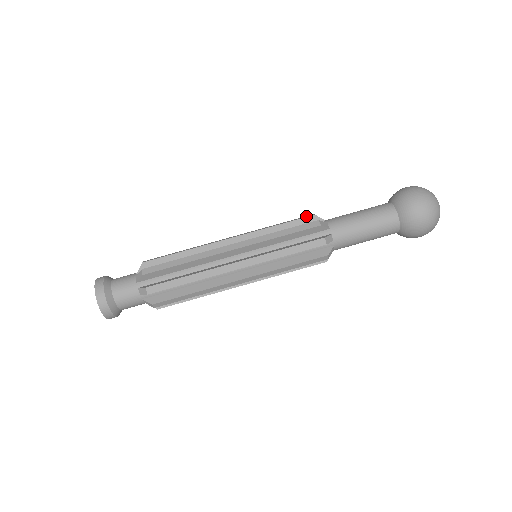
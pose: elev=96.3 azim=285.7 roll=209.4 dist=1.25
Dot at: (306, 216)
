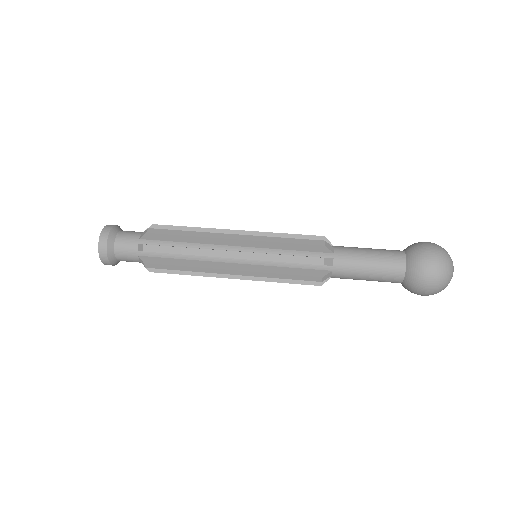
Dot at: occluded
